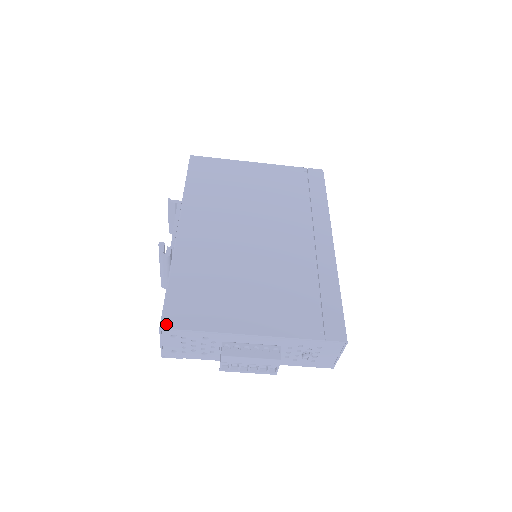
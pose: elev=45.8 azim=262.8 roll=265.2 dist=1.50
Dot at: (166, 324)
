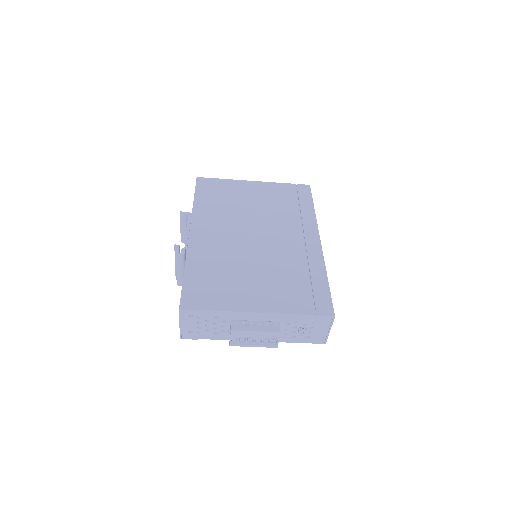
Dot at: (184, 306)
